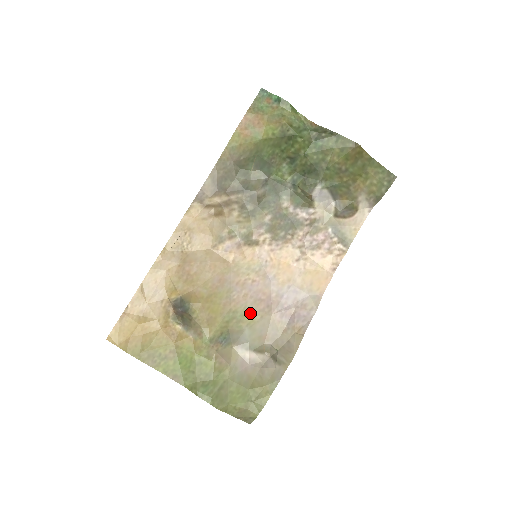
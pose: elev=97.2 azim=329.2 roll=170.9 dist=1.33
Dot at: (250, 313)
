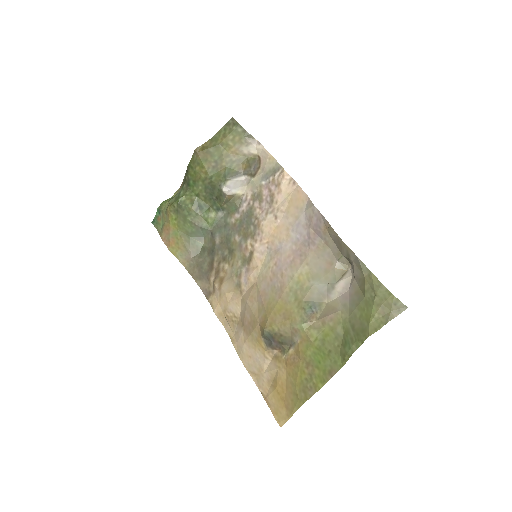
Dot at: (299, 275)
